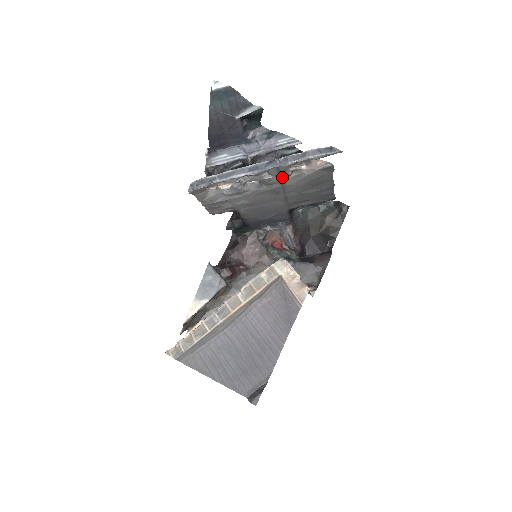
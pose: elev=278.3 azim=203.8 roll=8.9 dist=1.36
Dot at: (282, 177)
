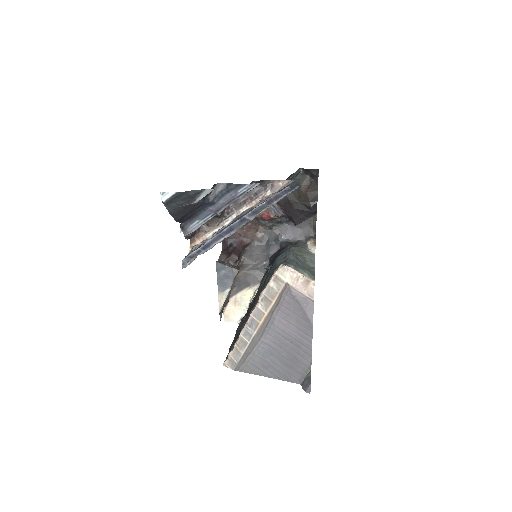
Dot at: occluded
